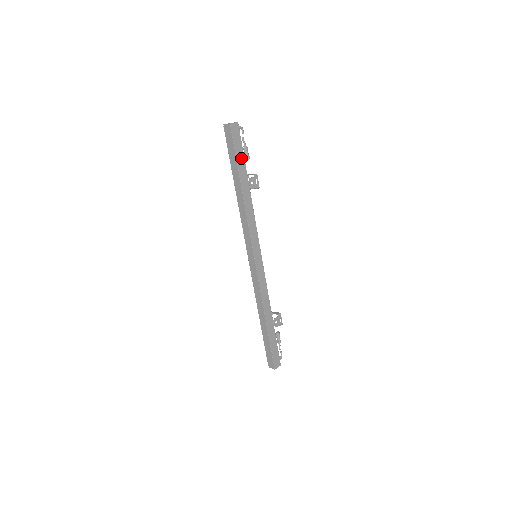
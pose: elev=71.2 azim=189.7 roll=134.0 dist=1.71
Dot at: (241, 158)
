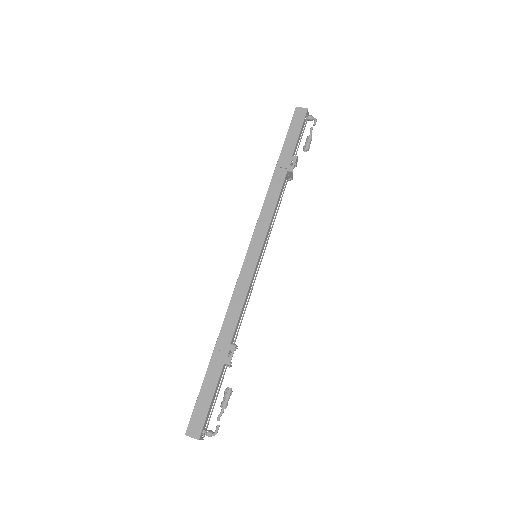
Dot at: (292, 141)
